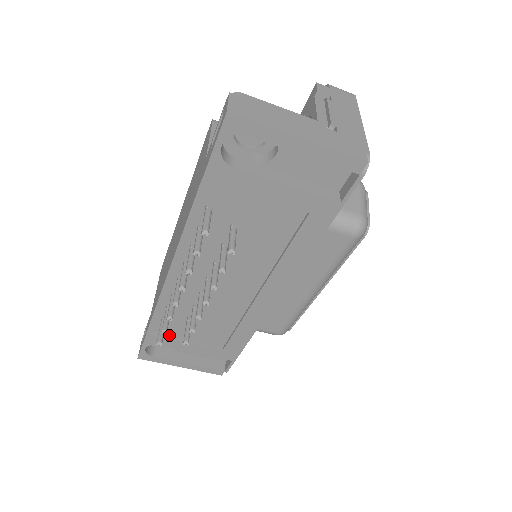
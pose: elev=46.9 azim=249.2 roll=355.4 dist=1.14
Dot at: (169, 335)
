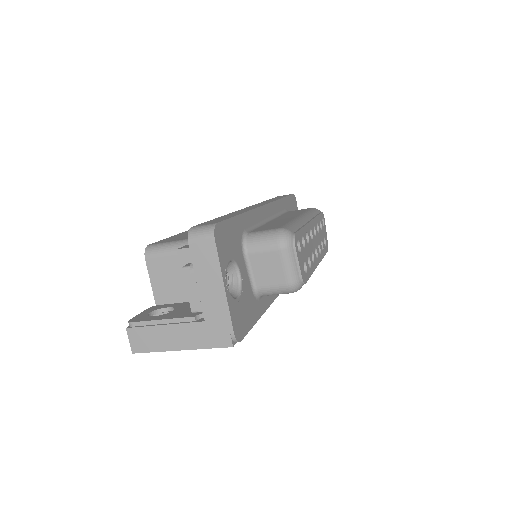
Dot at: occluded
